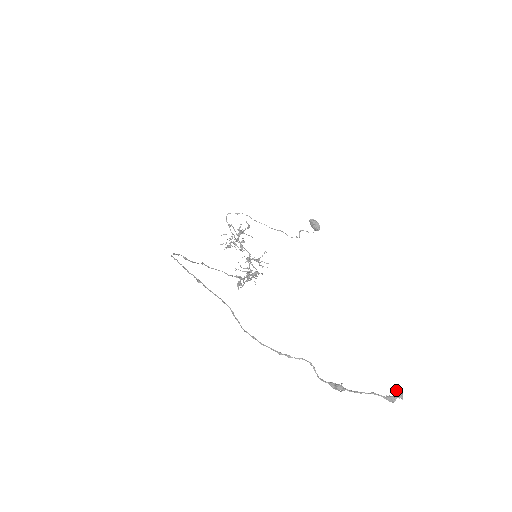
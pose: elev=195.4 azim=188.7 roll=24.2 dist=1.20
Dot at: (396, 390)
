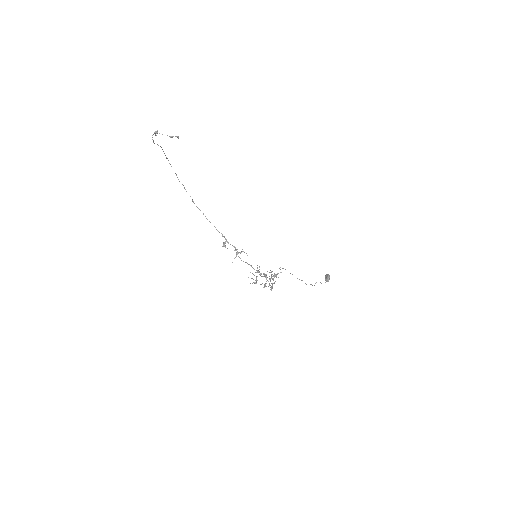
Dot at: occluded
